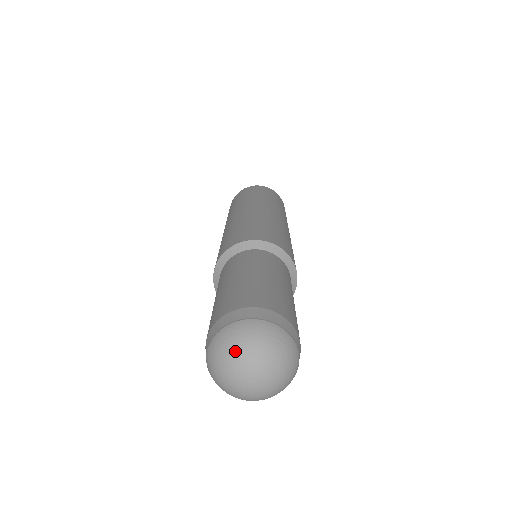
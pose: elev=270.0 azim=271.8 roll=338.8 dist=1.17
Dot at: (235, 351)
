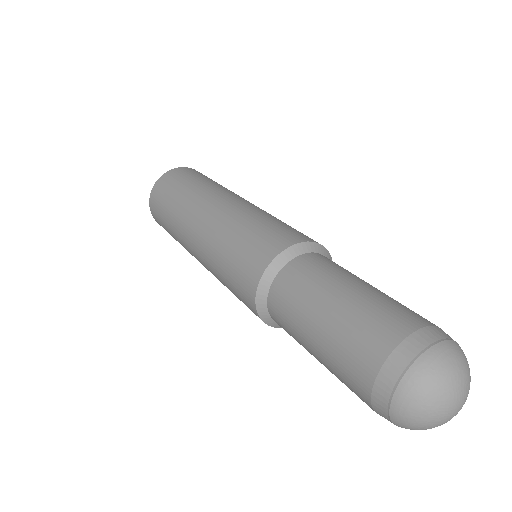
Dot at: (427, 408)
